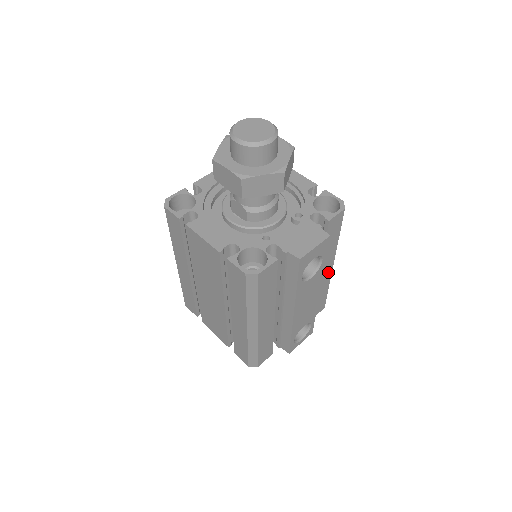
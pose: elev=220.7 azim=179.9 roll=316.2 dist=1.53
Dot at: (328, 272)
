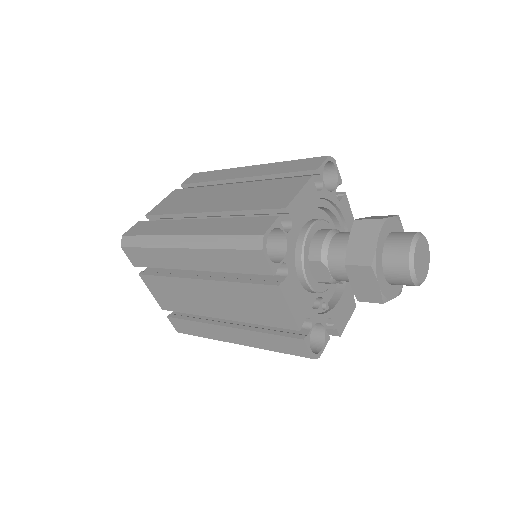
Dot at: occluded
